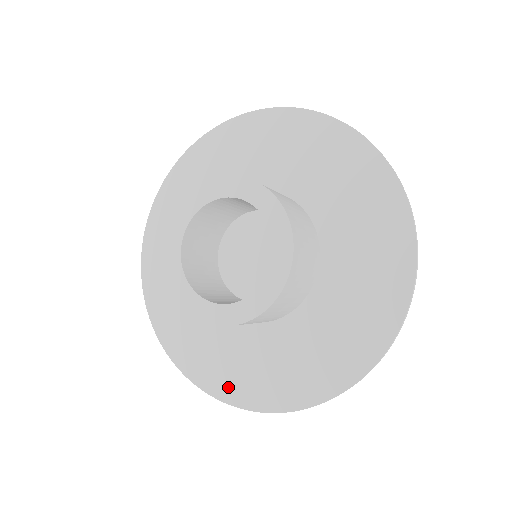
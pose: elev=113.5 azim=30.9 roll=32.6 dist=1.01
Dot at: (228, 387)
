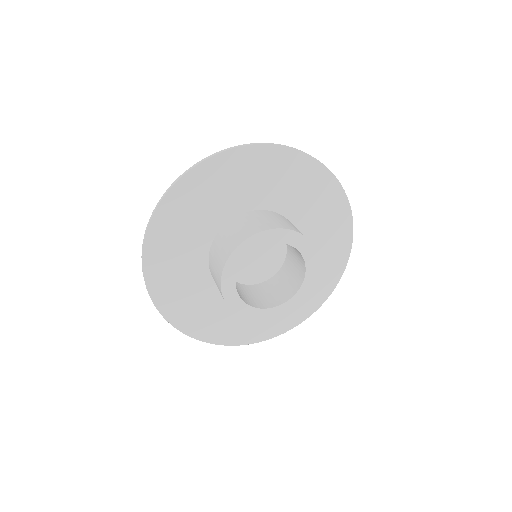
Dot at: (171, 308)
